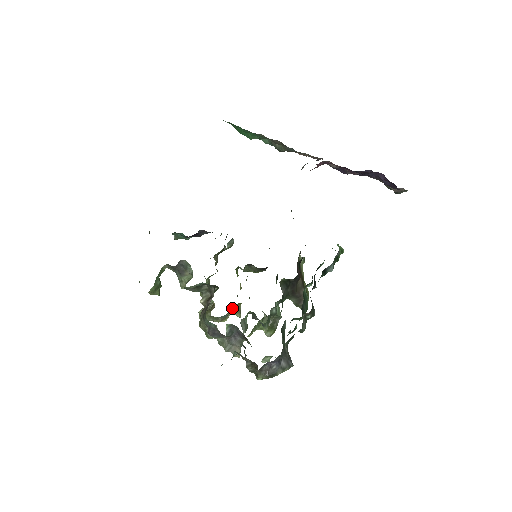
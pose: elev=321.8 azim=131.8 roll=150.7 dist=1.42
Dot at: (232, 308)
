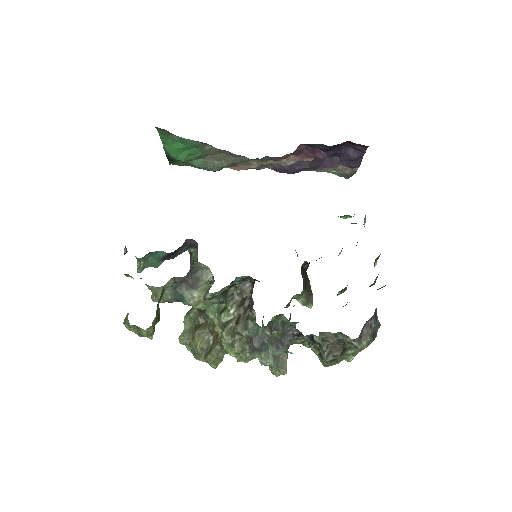
Dot at: occluded
